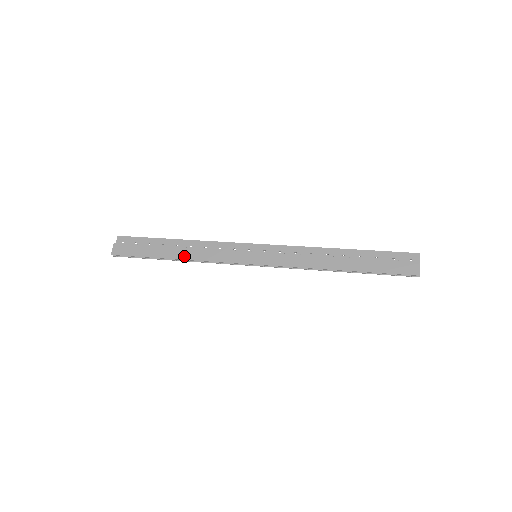
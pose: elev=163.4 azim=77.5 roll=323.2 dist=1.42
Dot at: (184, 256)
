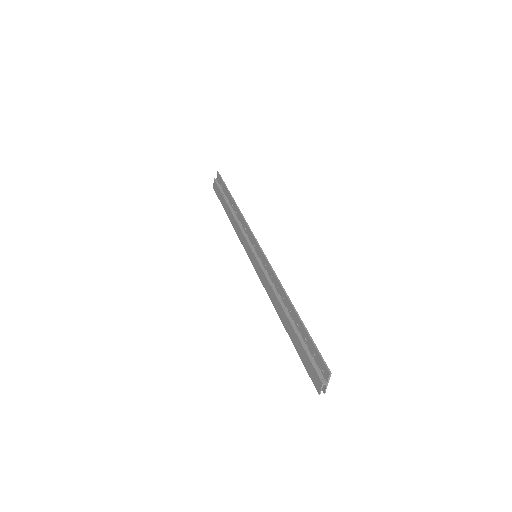
Dot at: (231, 221)
